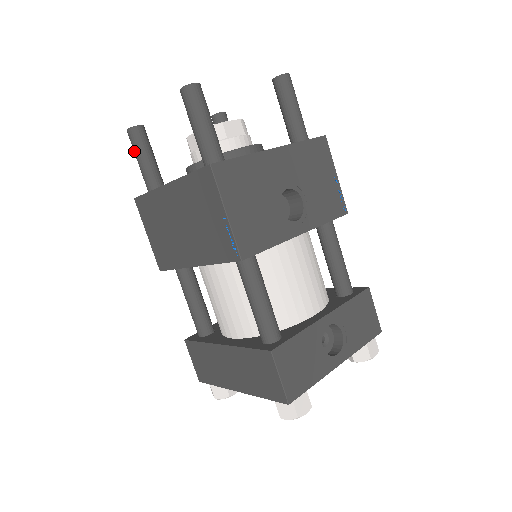
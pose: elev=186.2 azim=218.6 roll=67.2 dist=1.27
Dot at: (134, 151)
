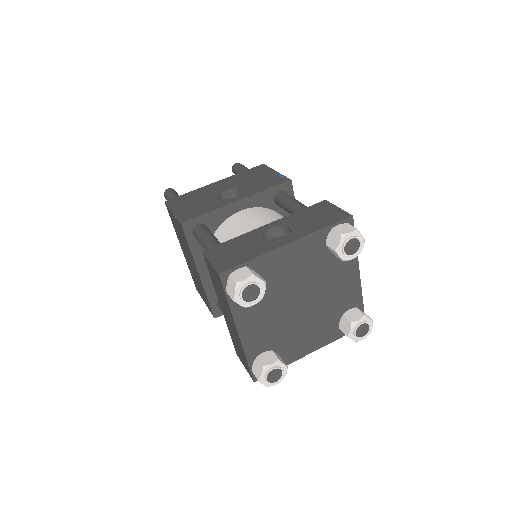
Dot at: occluded
